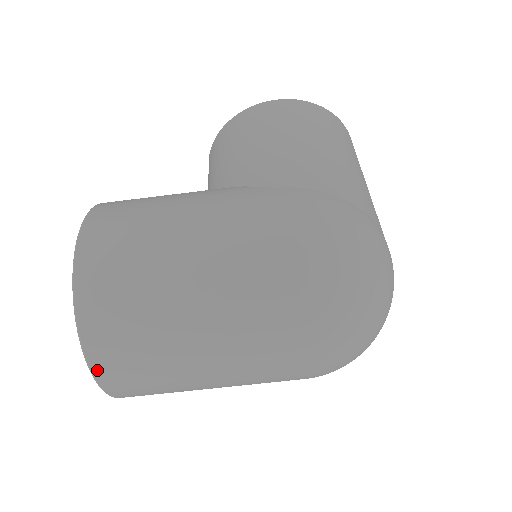
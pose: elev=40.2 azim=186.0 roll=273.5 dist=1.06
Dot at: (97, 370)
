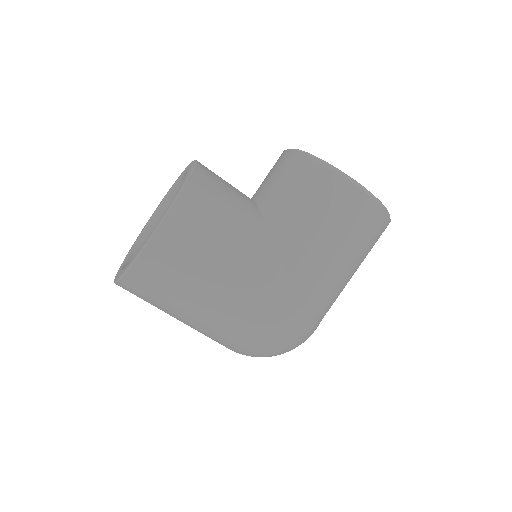
Dot at: occluded
